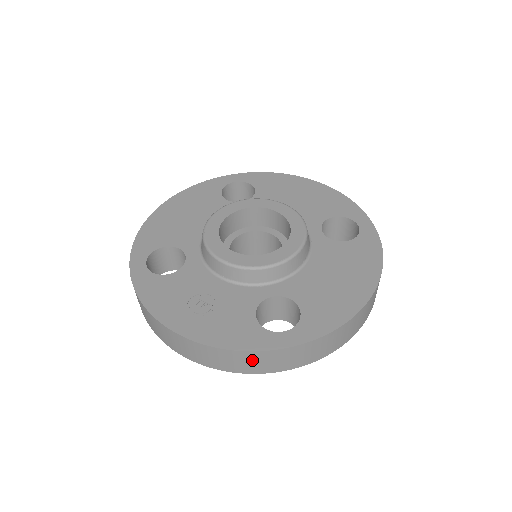
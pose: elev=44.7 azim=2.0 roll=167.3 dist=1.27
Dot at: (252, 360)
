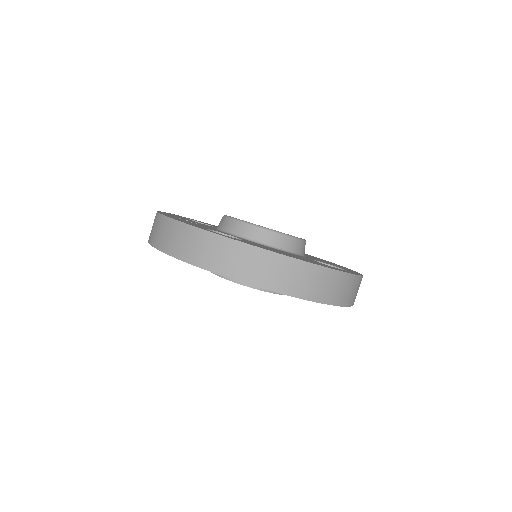
Dot at: (179, 235)
